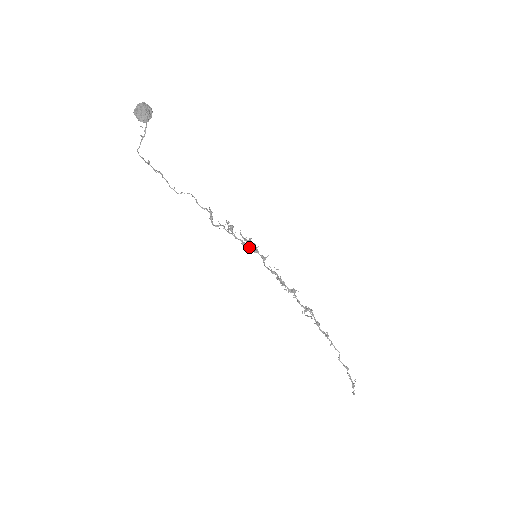
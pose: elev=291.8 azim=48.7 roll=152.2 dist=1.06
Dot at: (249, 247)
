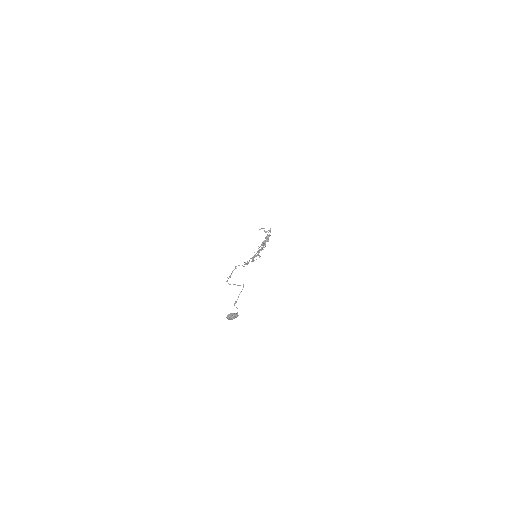
Dot at: occluded
